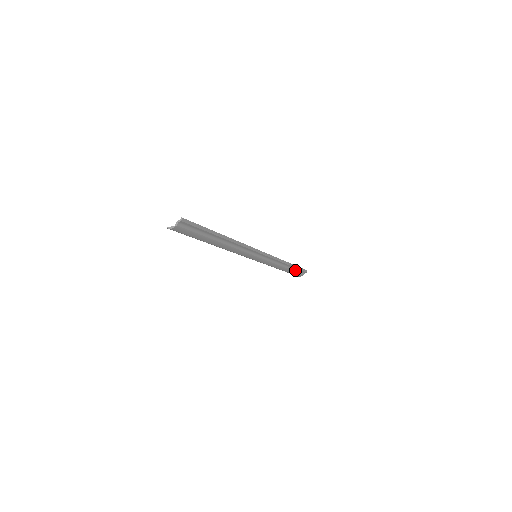
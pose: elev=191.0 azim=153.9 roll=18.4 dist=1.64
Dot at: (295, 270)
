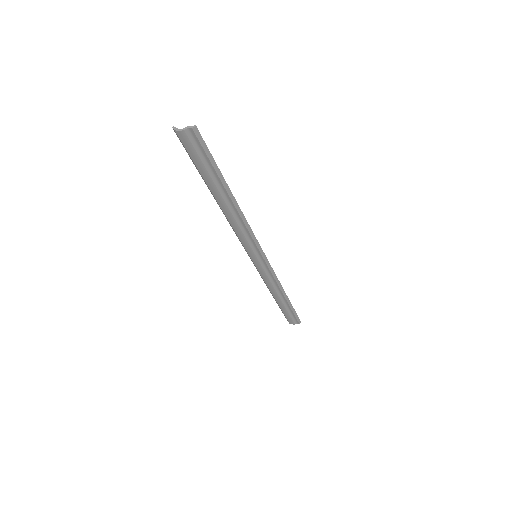
Dot at: (289, 311)
